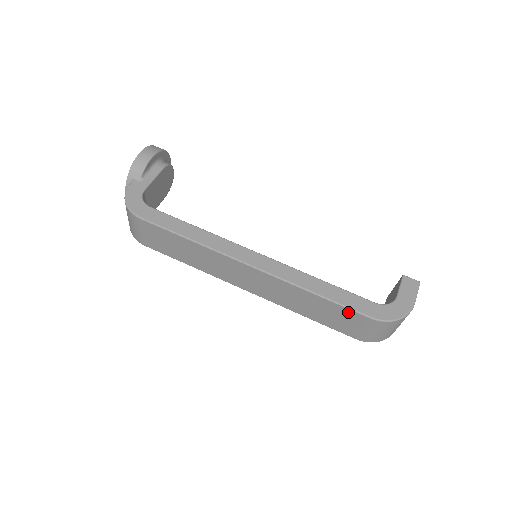
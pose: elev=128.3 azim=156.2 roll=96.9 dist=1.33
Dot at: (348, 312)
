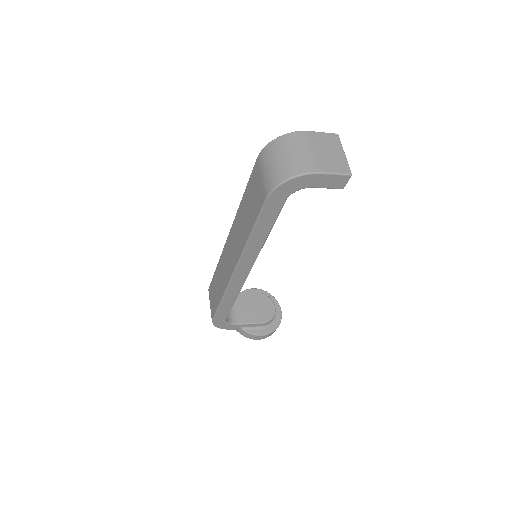
Dot at: (252, 178)
